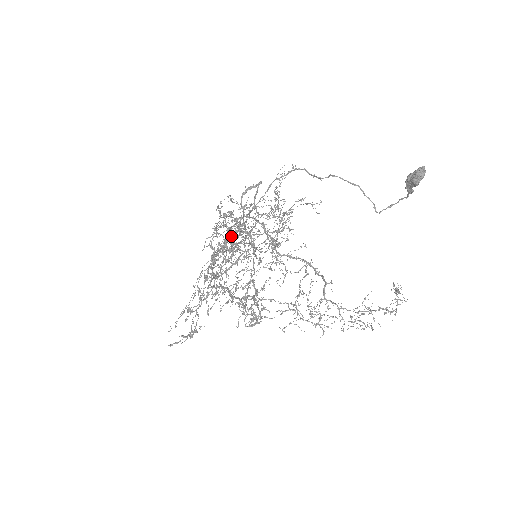
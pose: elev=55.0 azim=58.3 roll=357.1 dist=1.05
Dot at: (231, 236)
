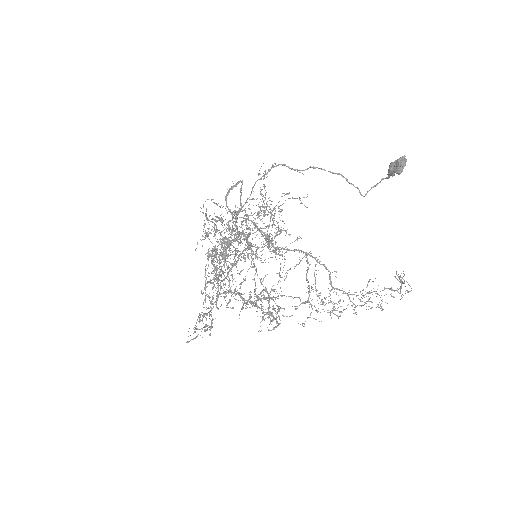
Dot at: occluded
